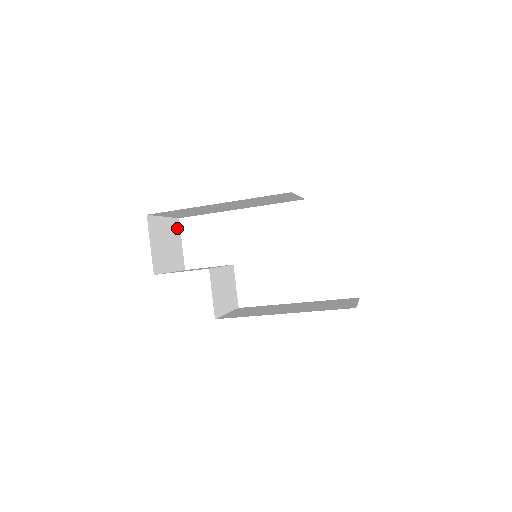
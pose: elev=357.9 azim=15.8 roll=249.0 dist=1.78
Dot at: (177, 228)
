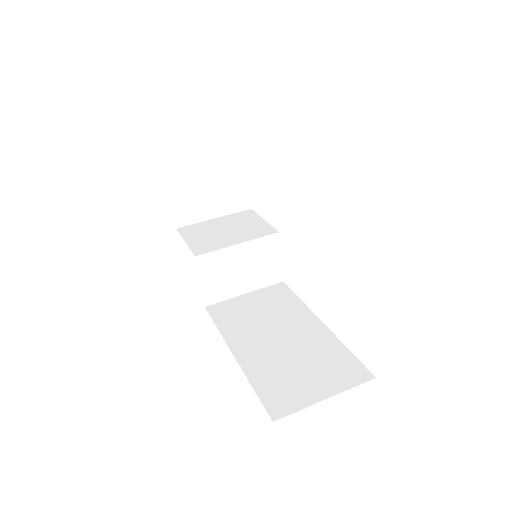
Dot at: (238, 160)
